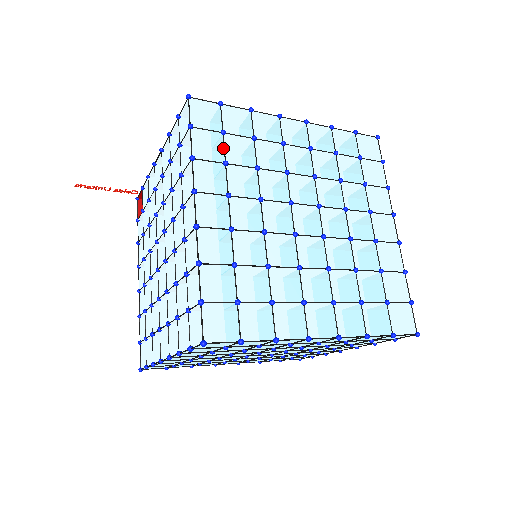
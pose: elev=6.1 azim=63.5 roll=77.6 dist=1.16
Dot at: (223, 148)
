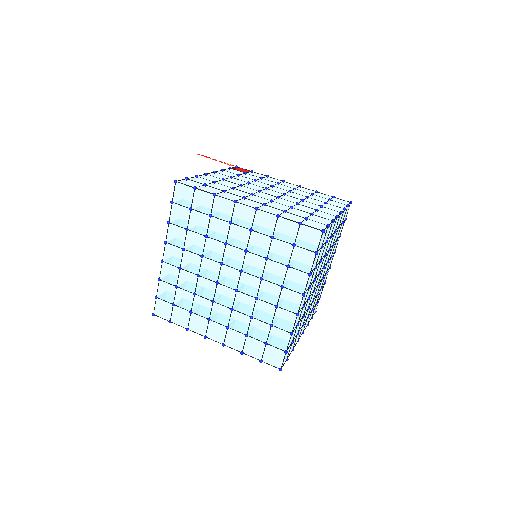
Dot at: (188, 219)
